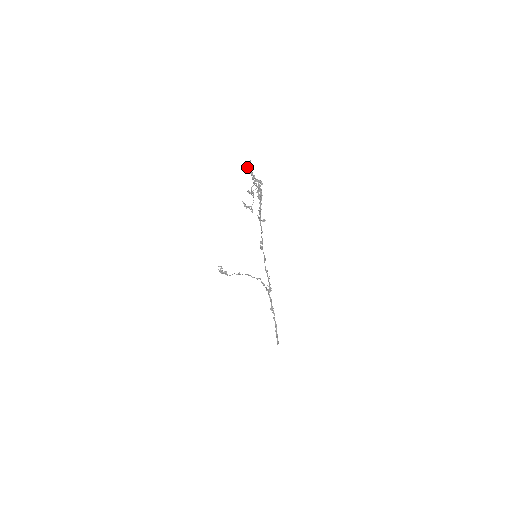
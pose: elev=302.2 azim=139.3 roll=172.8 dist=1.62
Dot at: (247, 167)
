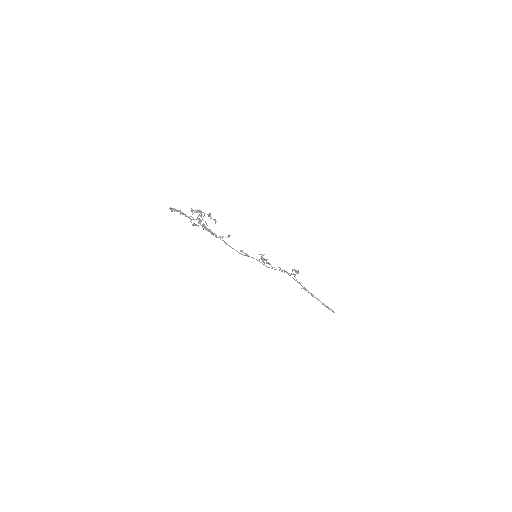
Dot at: occluded
